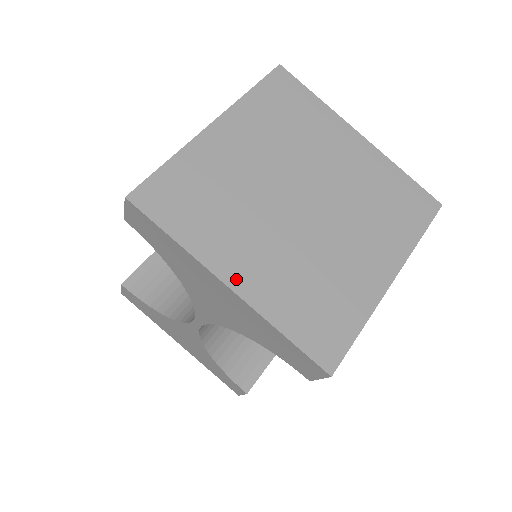
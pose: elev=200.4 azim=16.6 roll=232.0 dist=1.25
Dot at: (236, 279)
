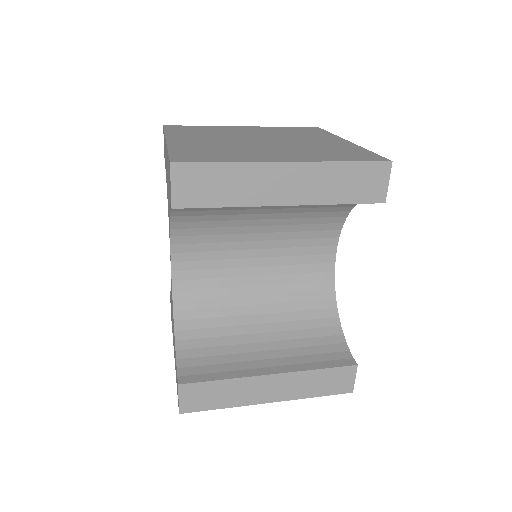
Dot at: (175, 140)
